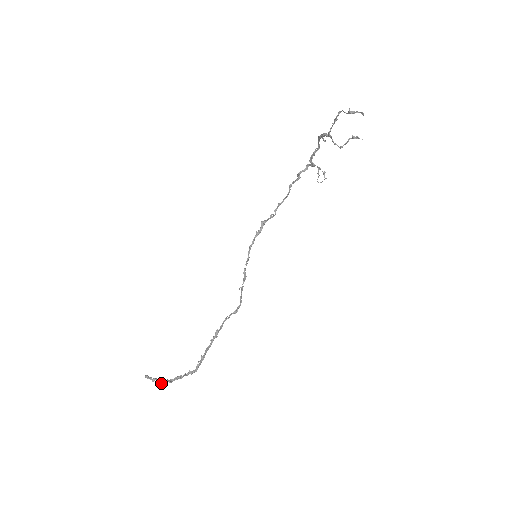
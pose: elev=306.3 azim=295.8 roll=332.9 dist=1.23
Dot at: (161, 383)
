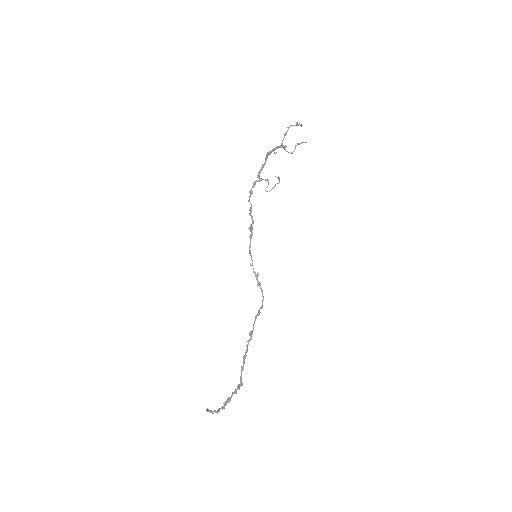
Dot at: occluded
